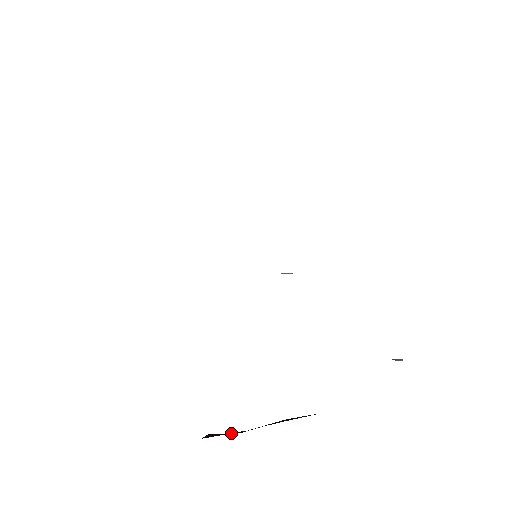
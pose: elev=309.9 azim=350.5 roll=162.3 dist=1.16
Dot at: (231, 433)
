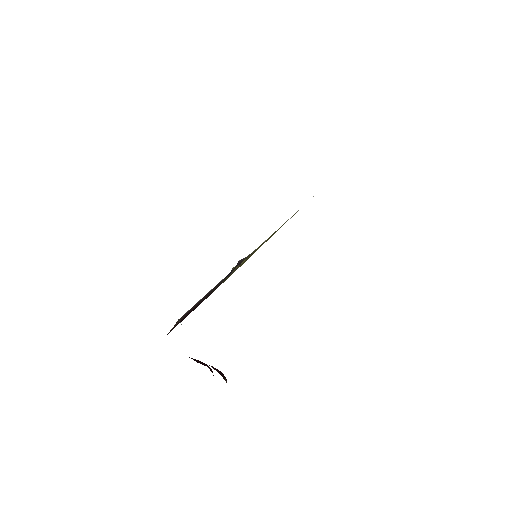
Dot at: (199, 362)
